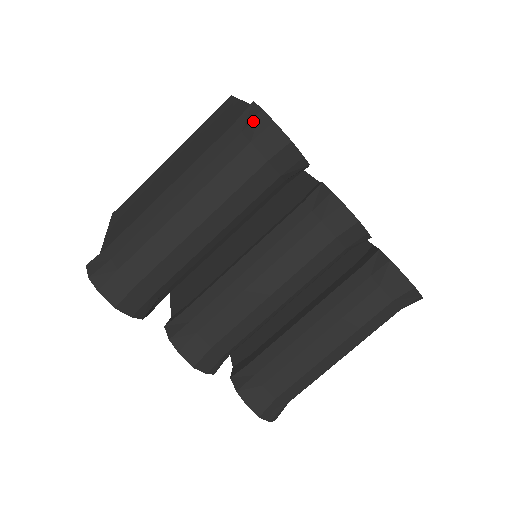
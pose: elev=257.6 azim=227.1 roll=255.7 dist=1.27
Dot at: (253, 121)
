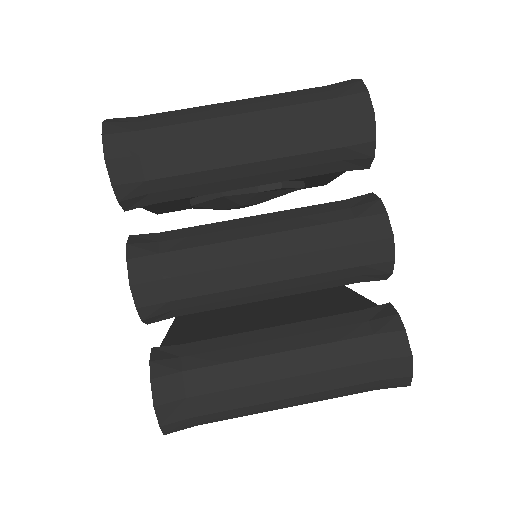
Dot at: (348, 85)
